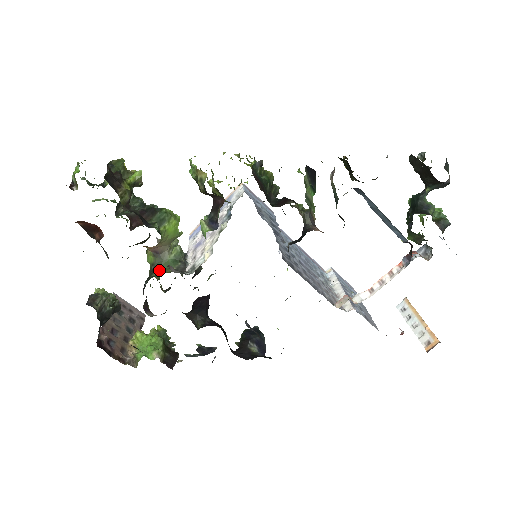
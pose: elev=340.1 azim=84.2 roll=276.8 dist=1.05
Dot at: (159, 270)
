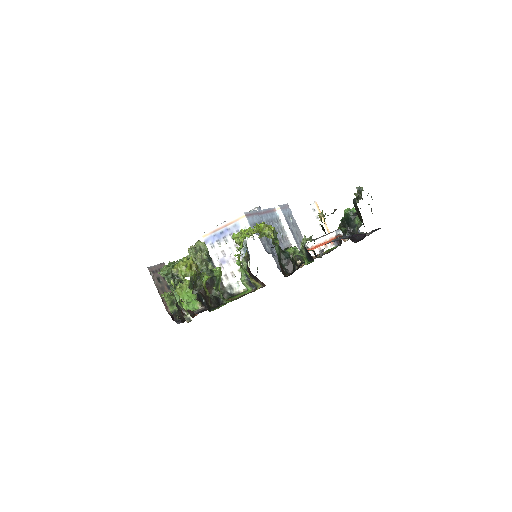
Dot at: occluded
